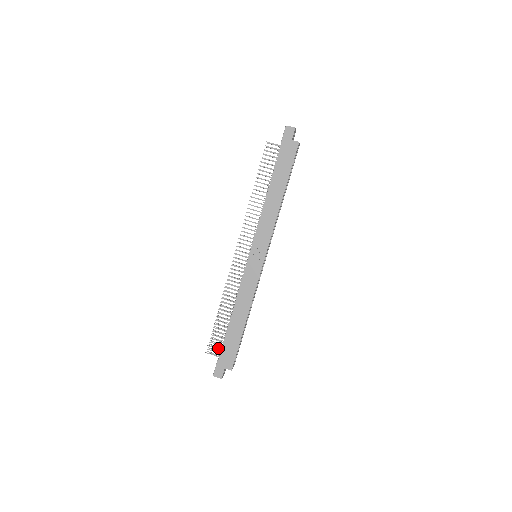
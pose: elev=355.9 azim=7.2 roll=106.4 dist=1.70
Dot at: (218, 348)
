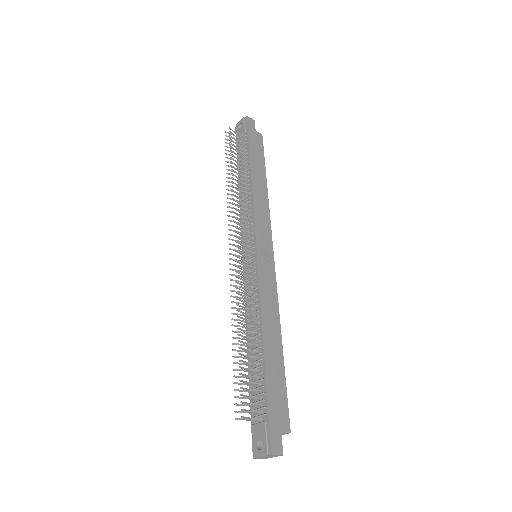
Dot at: (255, 403)
